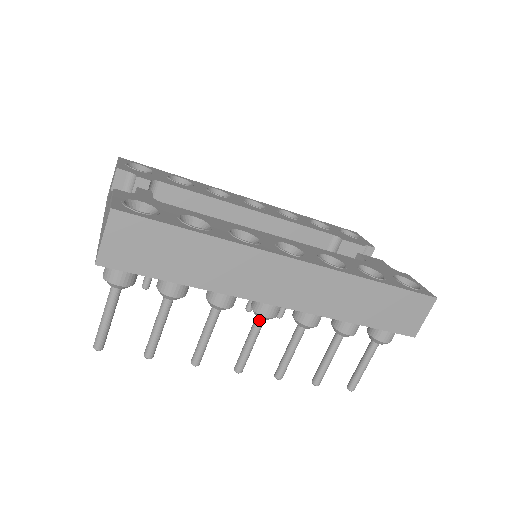
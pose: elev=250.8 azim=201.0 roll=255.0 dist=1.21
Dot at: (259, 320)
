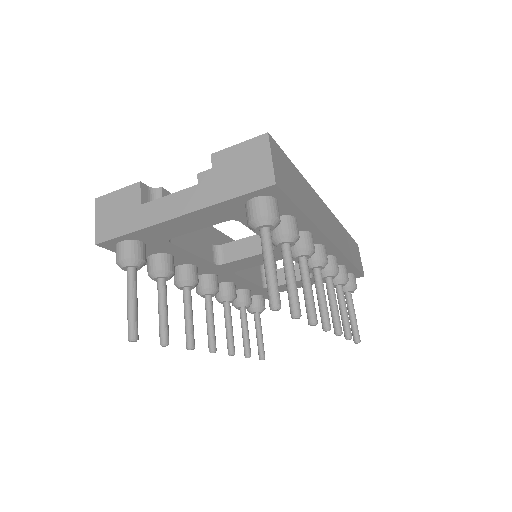
Dot at: (320, 271)
